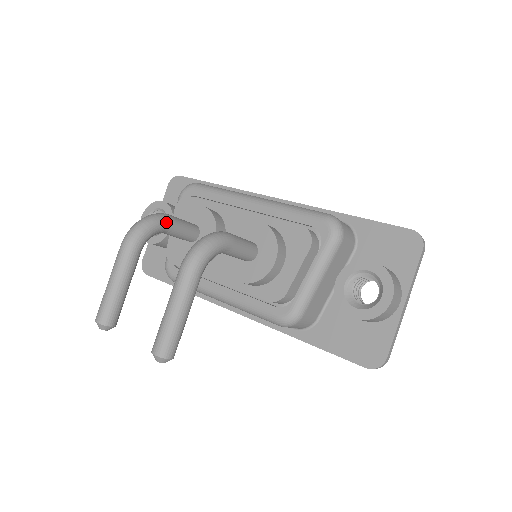
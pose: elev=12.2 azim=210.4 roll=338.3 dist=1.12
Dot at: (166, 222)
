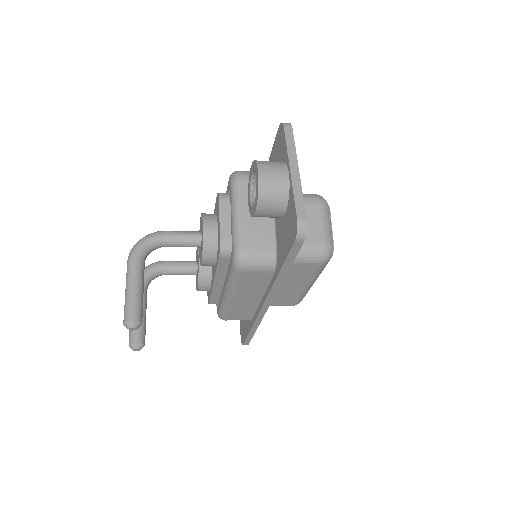
Dot at: (158, 264)
